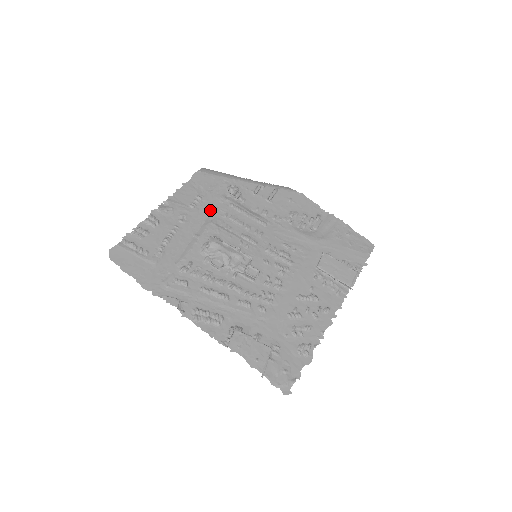
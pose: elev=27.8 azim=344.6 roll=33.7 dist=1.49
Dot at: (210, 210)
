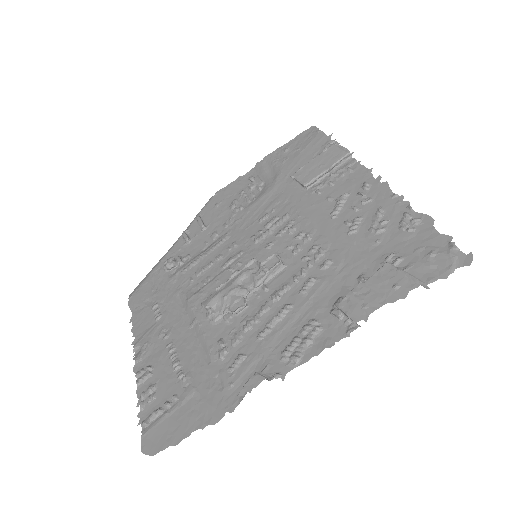
Dot at: (175, 297)
